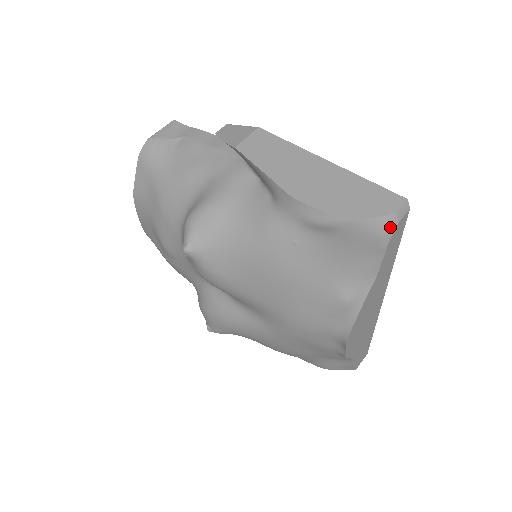
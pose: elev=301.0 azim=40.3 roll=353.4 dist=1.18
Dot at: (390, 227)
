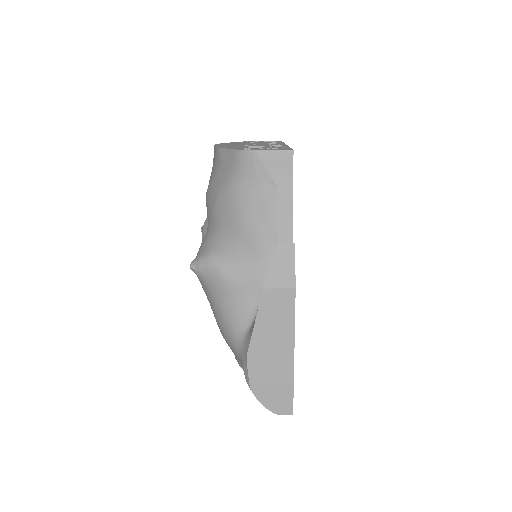
Dot at: occluded
